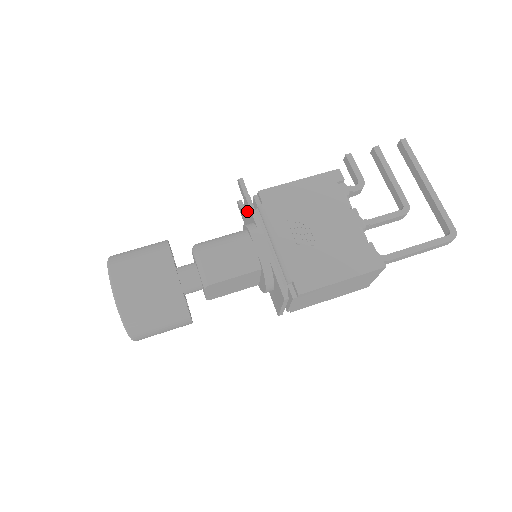
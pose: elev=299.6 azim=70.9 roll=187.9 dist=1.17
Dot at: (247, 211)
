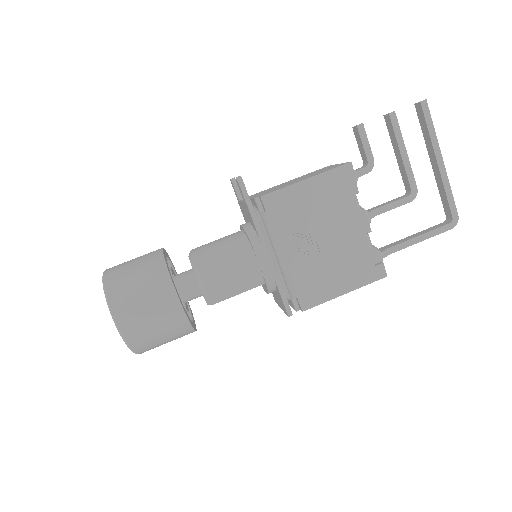
Dot at: (247, 212)
